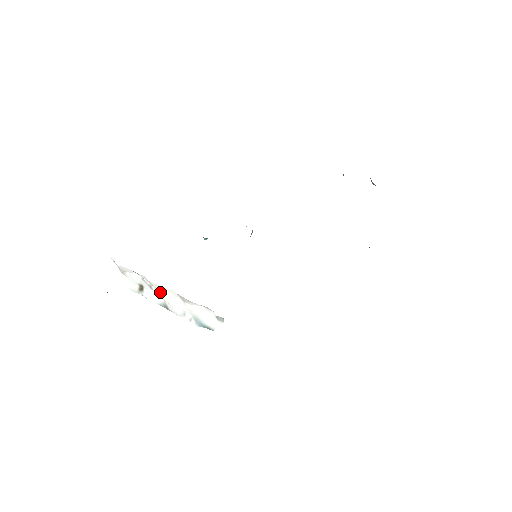
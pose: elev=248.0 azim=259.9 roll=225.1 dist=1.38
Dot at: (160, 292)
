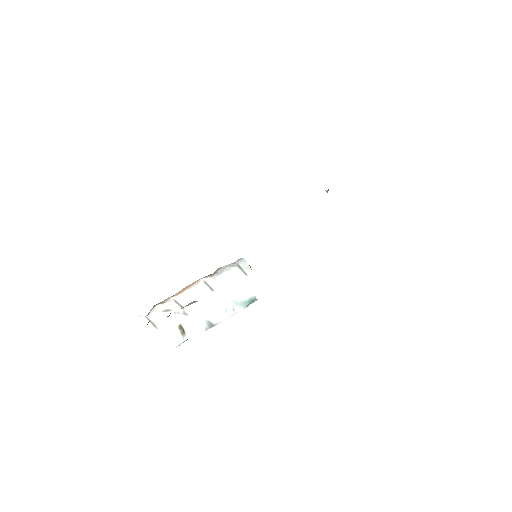
Dot at: (193, 306)
